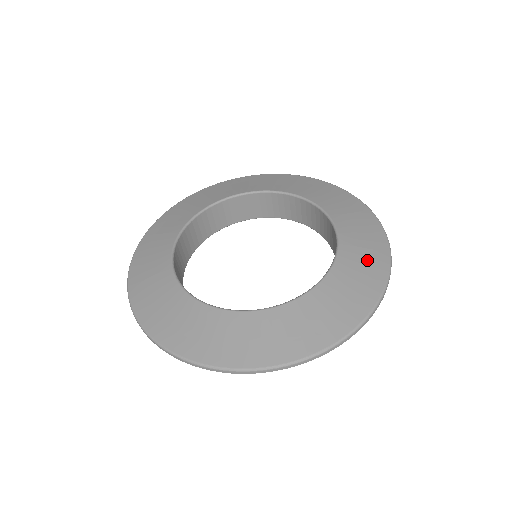
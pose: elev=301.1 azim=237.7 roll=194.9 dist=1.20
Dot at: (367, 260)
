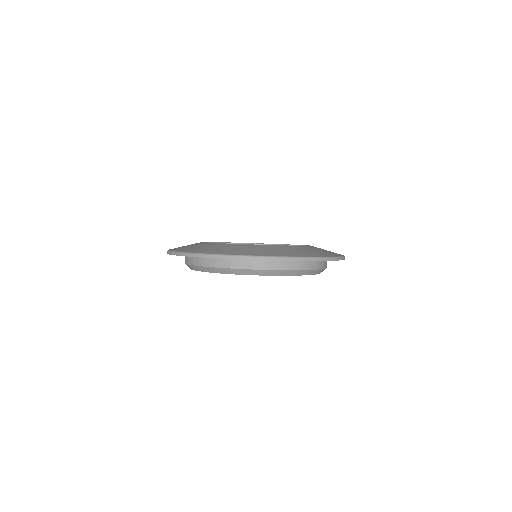
Dot at: (308, 252)
